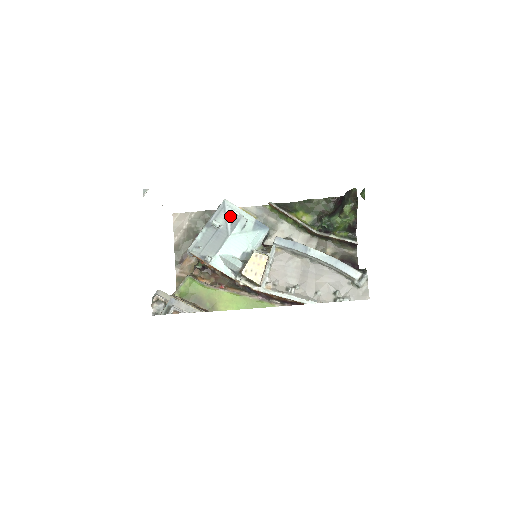
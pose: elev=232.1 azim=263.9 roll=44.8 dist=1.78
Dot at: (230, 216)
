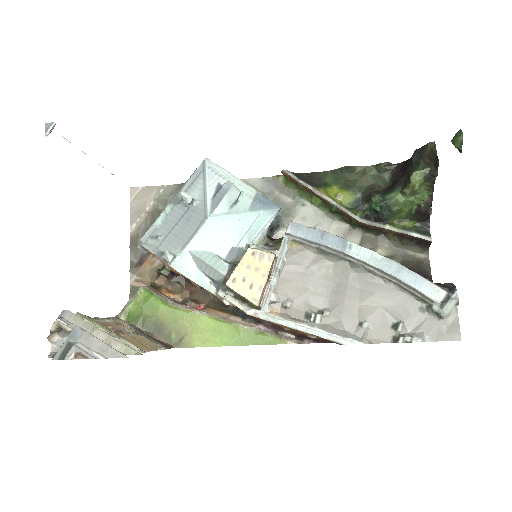
Dot at: (212, 185)
